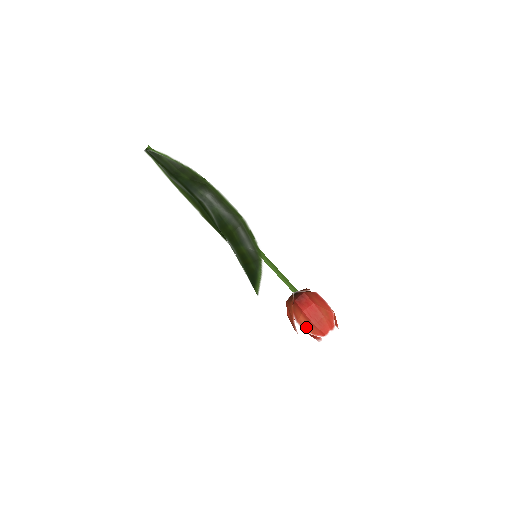
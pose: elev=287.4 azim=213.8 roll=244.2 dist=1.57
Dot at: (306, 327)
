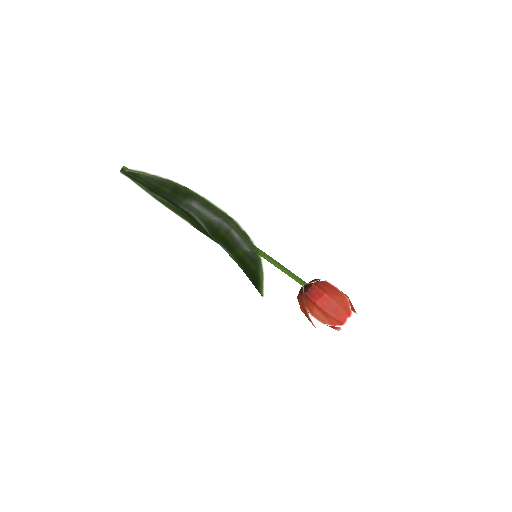
Dot at: (322, 319)
